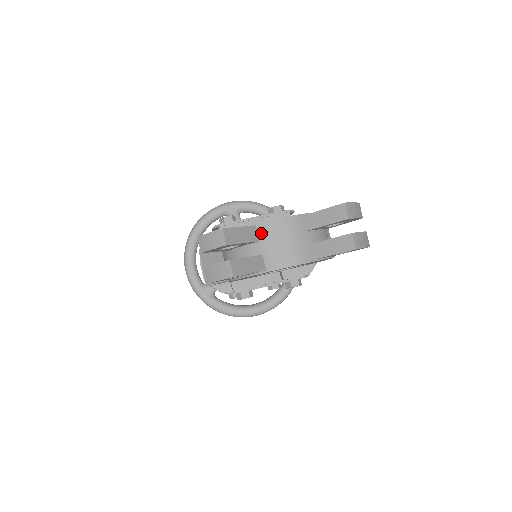
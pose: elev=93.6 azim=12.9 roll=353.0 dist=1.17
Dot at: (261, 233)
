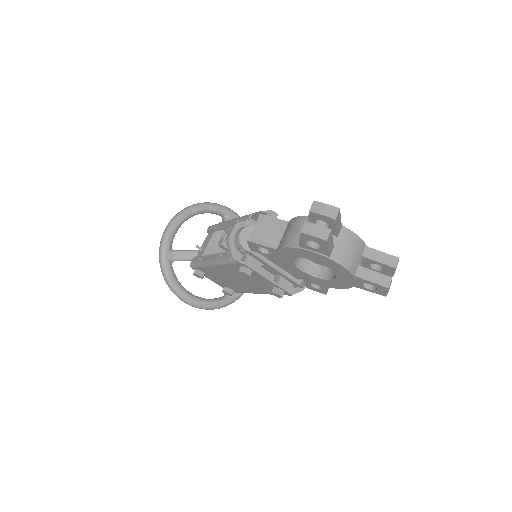
Dot at: (342, 233)
